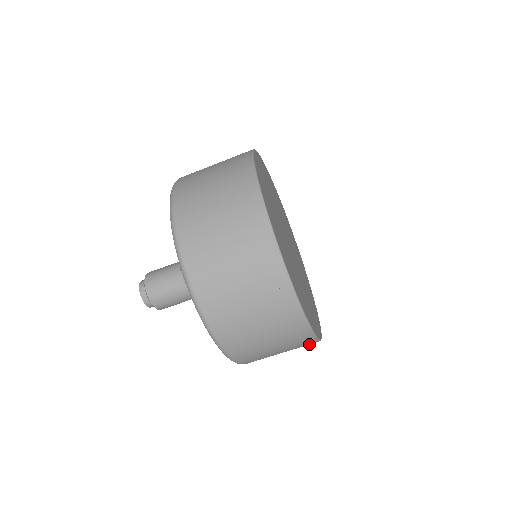
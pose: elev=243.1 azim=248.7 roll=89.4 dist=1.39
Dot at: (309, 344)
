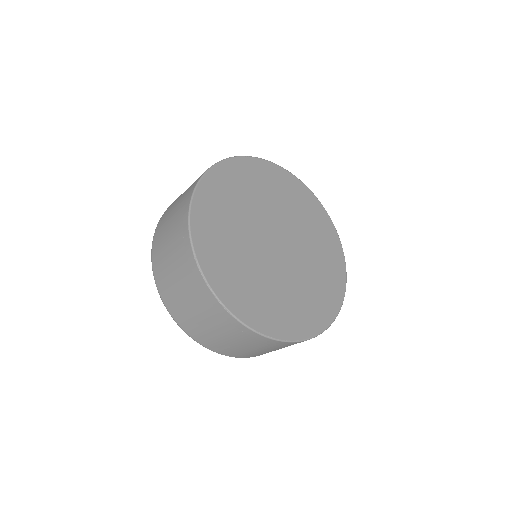
Dot at: occluded
